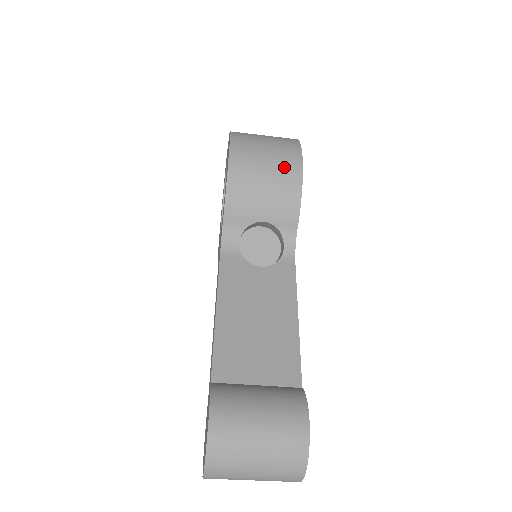
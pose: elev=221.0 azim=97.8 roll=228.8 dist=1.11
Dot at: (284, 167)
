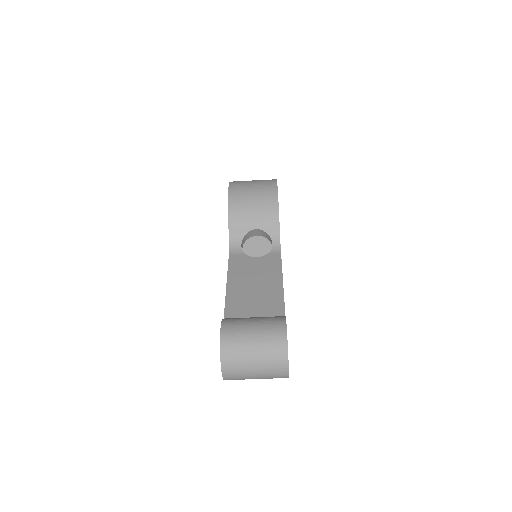
Dot at: (265, 193)
